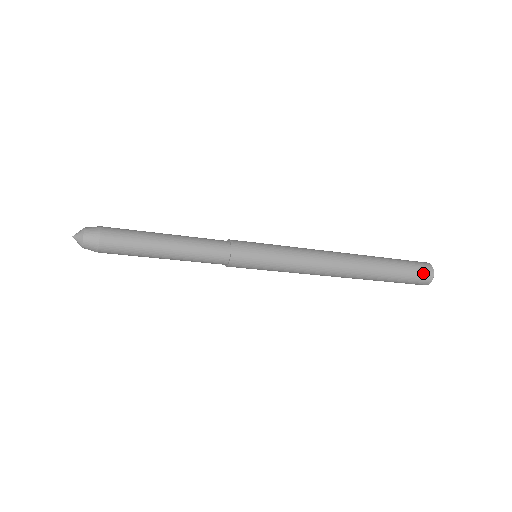
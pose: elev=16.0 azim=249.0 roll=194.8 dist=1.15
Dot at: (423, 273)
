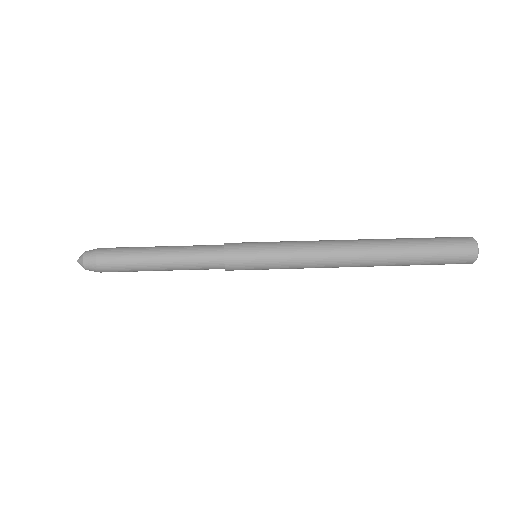
Dot at: (462, 256)
